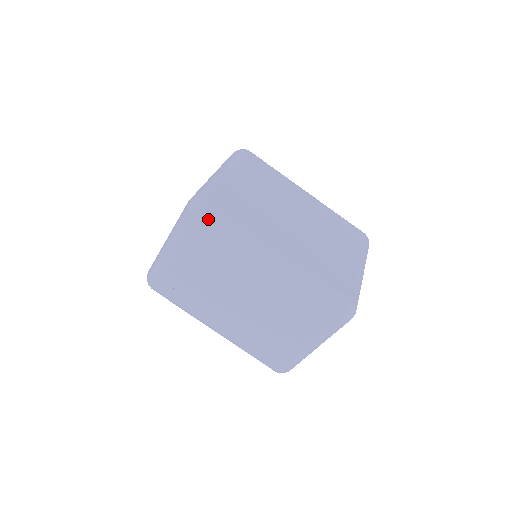
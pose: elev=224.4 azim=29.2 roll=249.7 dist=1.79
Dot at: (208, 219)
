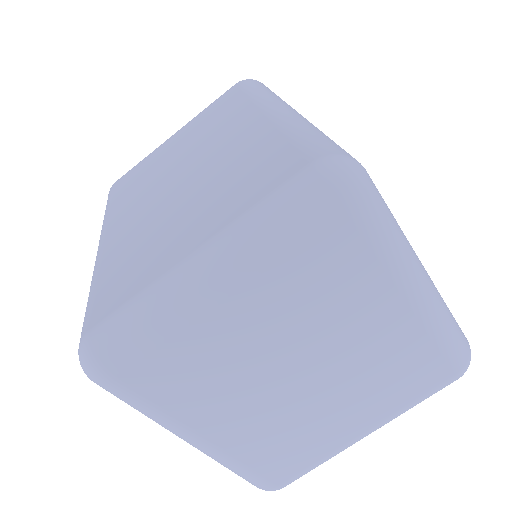
Dot at: (248, 82)
